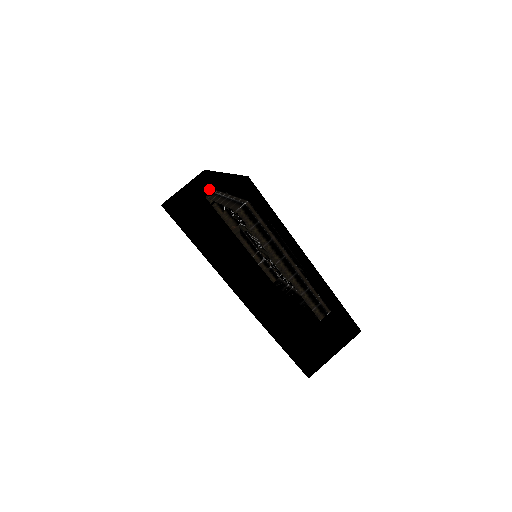
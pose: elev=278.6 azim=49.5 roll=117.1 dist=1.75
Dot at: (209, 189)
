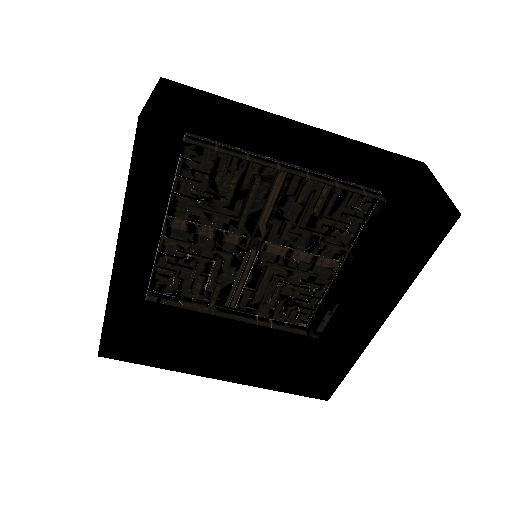
Dot at: (142, 308)
